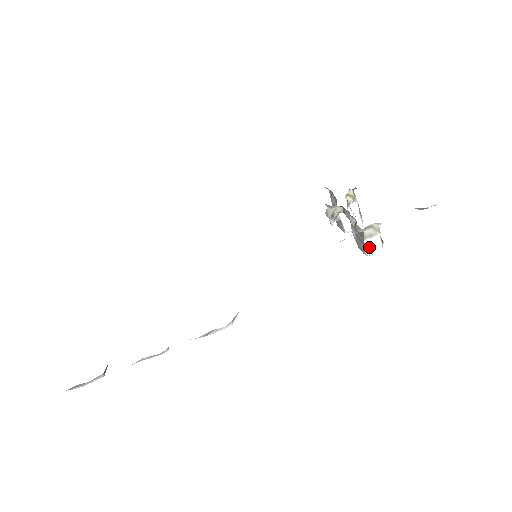
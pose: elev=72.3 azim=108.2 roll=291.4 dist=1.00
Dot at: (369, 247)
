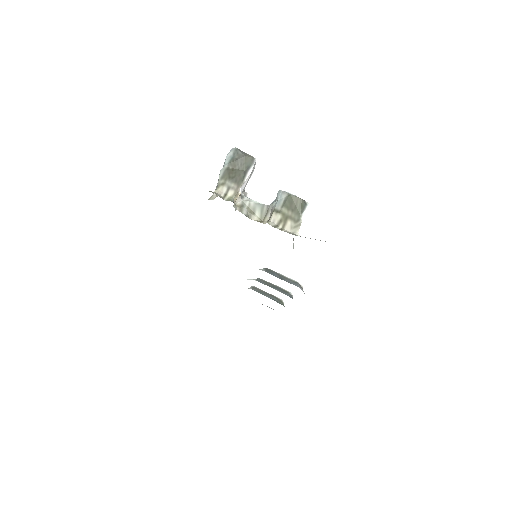
Dot at: occluded
